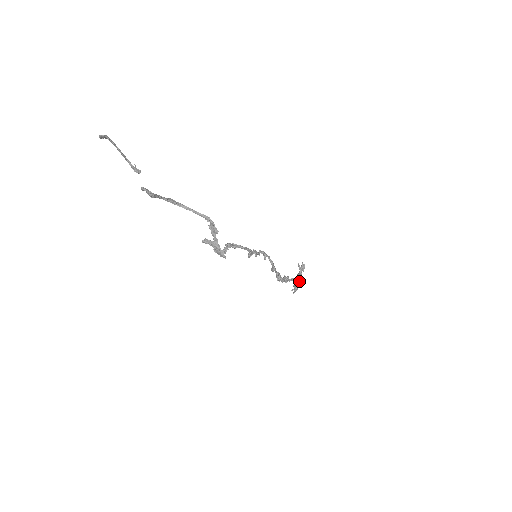
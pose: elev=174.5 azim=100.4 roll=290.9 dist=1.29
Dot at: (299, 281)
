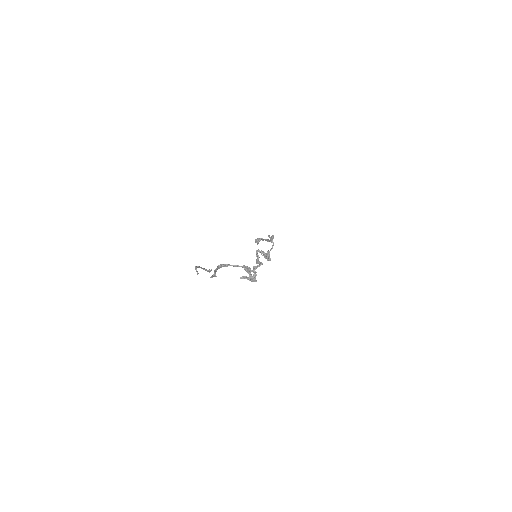
Dot at: occluded
